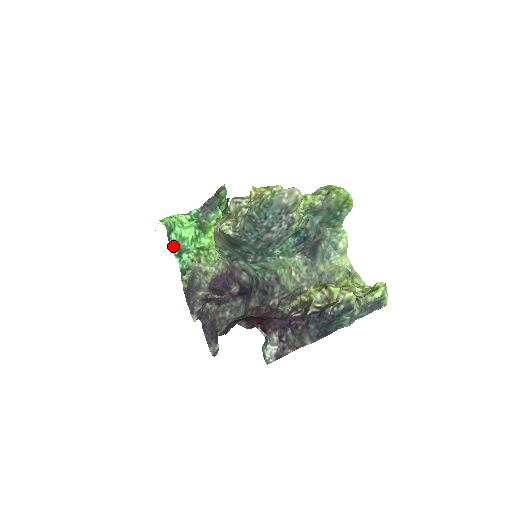
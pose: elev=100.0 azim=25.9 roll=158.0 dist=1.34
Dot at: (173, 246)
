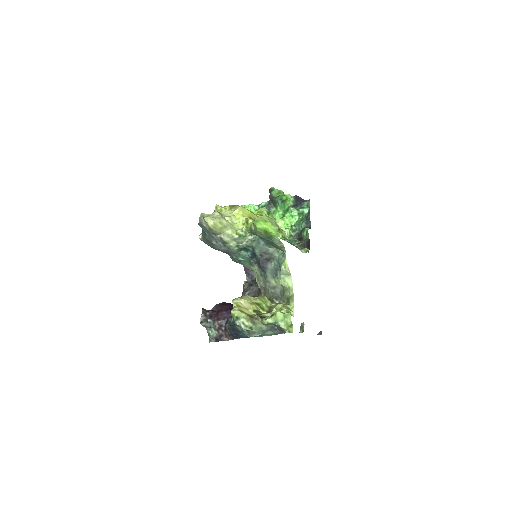
Dot at: occluded
